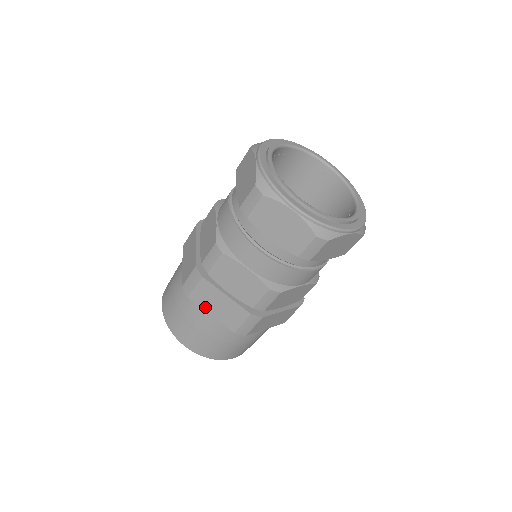
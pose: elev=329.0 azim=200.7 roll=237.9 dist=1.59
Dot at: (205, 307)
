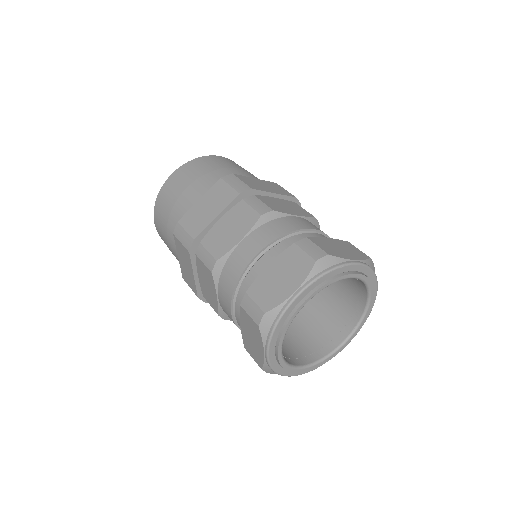
Dot at: (178, 252)
